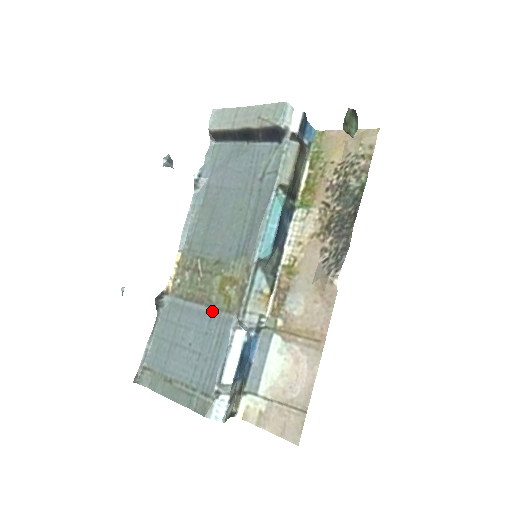
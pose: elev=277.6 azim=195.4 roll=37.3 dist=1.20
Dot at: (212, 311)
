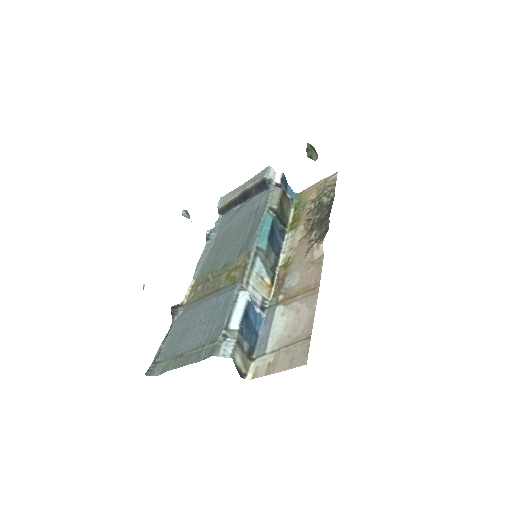
Dot at: (220, 291)
